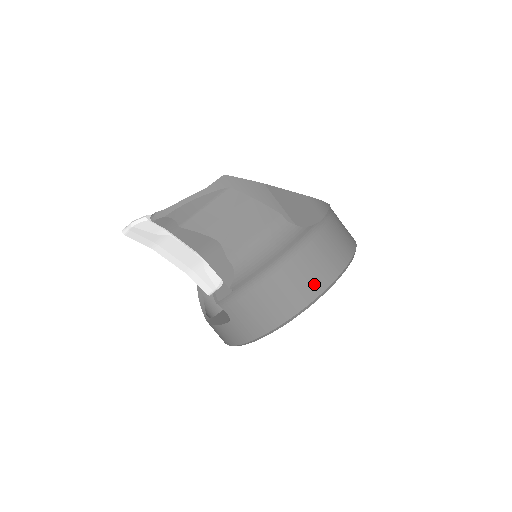
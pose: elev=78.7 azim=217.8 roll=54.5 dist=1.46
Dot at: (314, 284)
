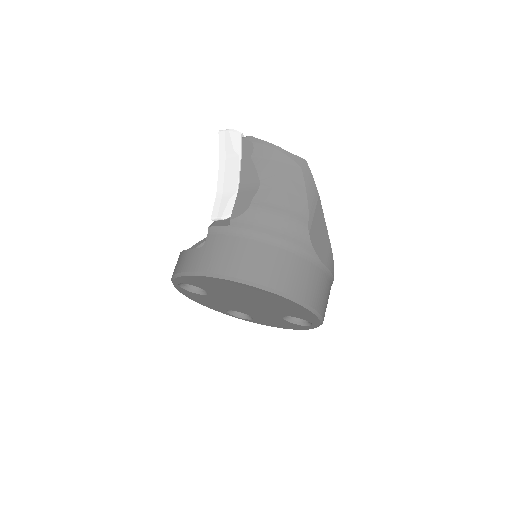
Dot at: (278, 279)
